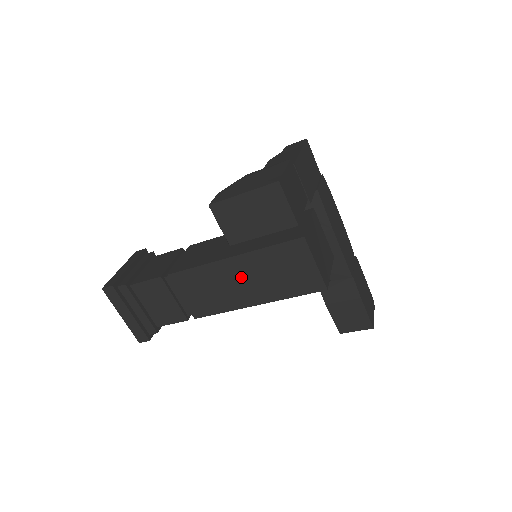
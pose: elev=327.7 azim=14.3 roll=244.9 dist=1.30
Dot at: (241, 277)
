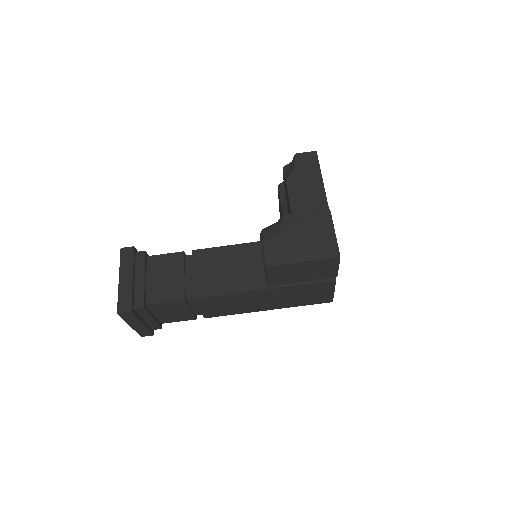
Dot at: (266, 298)
